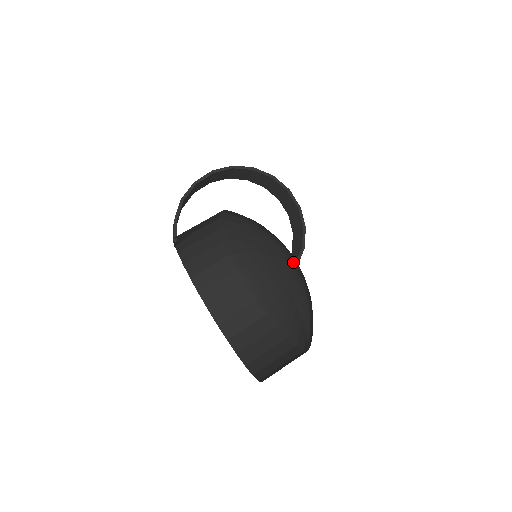
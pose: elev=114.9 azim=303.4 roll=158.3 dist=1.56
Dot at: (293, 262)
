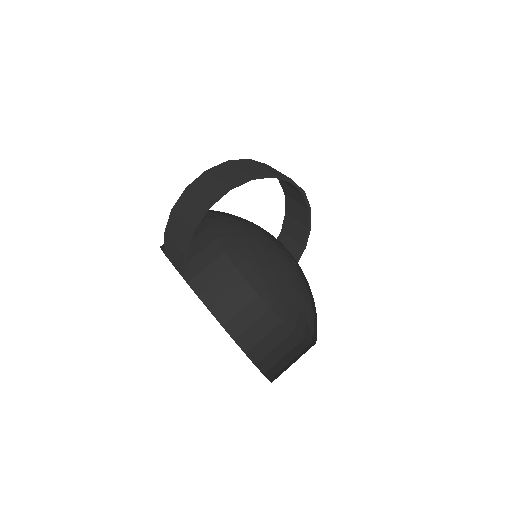
Dot at: occluded
